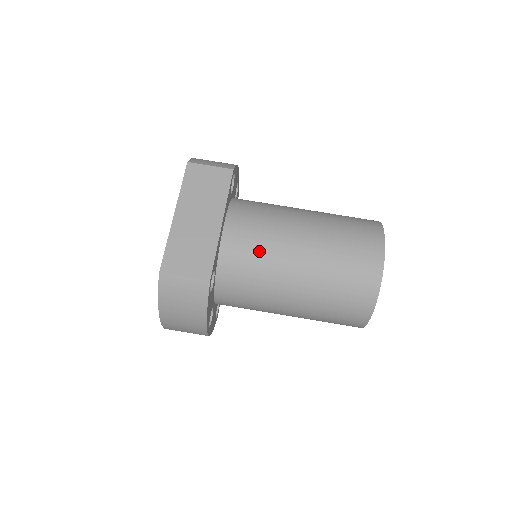
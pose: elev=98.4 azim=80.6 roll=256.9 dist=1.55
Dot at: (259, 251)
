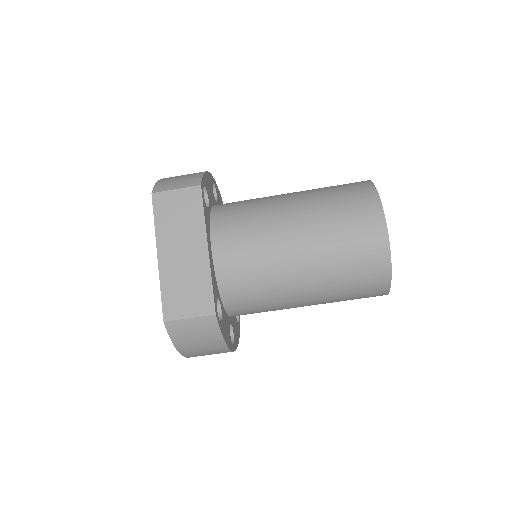
Dot at: (255, 262)
